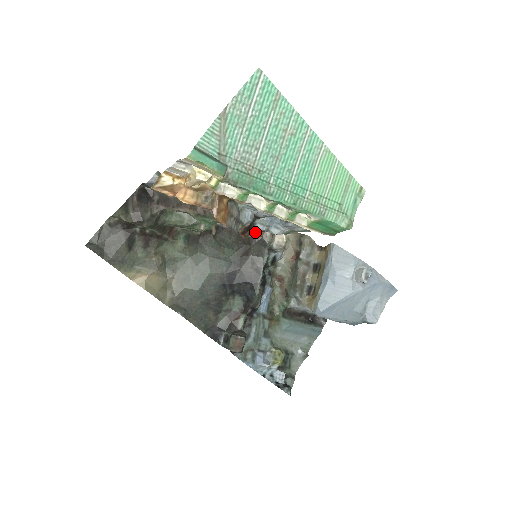
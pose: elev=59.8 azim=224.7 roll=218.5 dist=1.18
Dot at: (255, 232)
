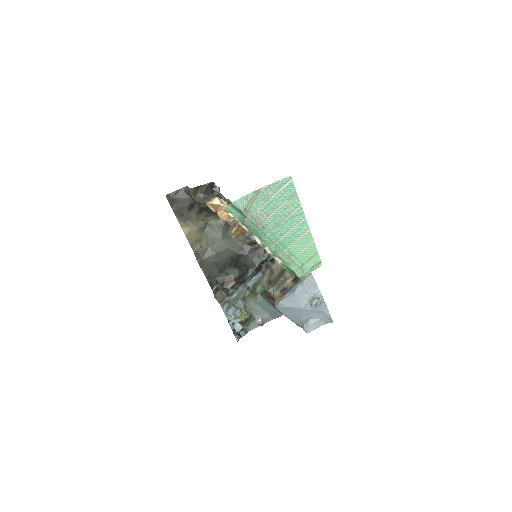
Dot at: occluded
